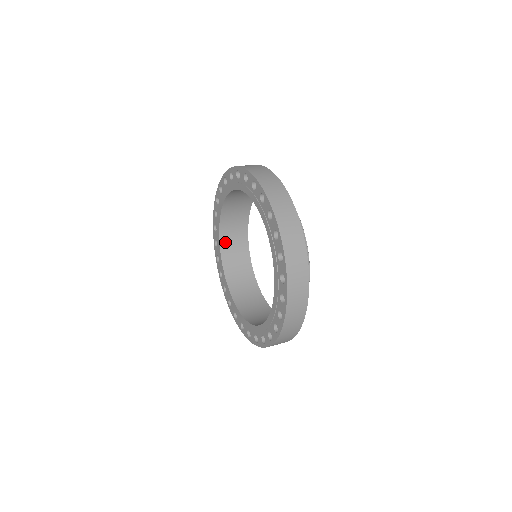
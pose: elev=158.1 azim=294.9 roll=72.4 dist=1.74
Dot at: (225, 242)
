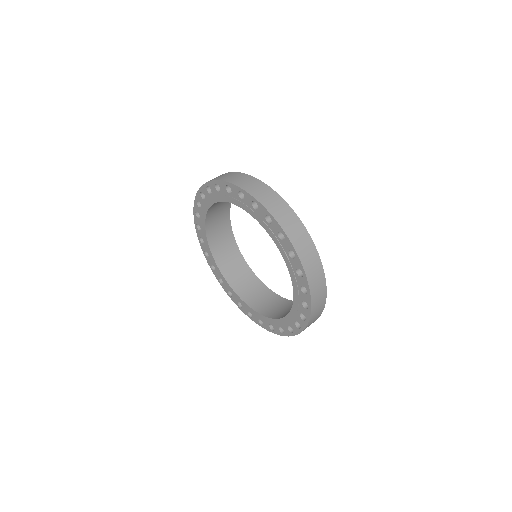
Dot at: (212, 239)
